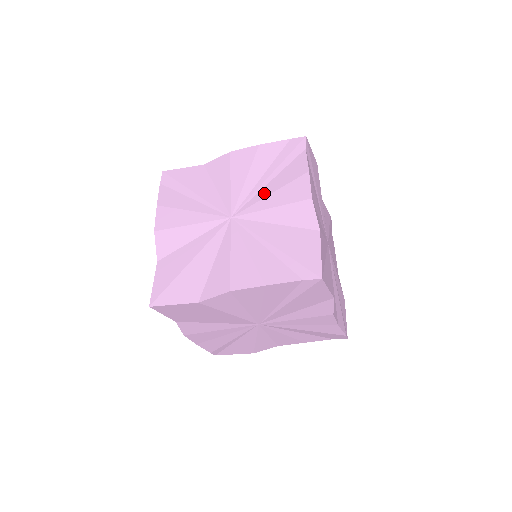
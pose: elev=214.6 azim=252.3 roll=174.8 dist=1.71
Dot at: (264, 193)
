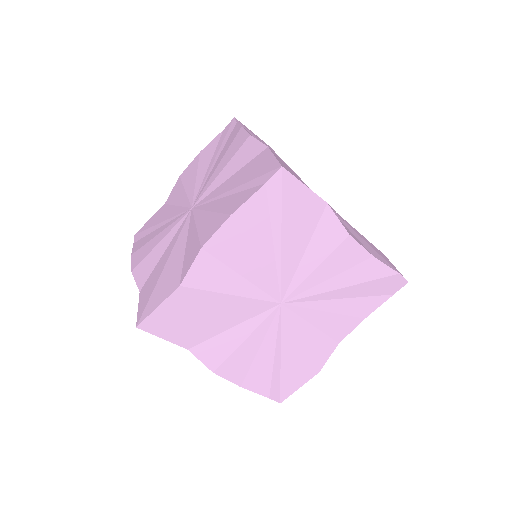
Dot at: (213, 171)
